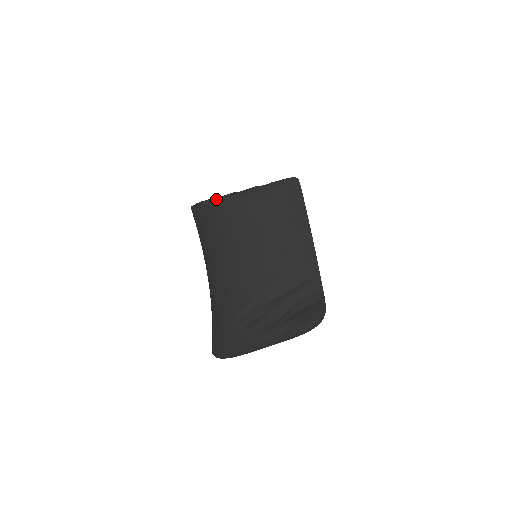
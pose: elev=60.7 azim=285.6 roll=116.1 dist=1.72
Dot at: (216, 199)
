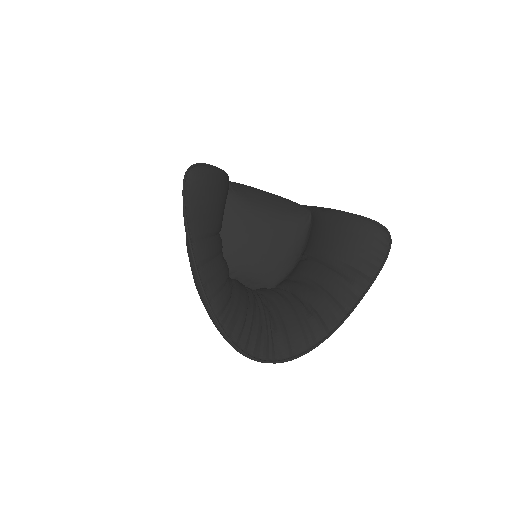
Dot at: occluded
